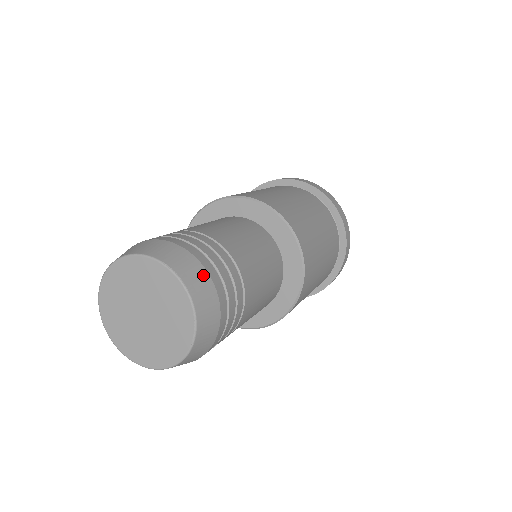
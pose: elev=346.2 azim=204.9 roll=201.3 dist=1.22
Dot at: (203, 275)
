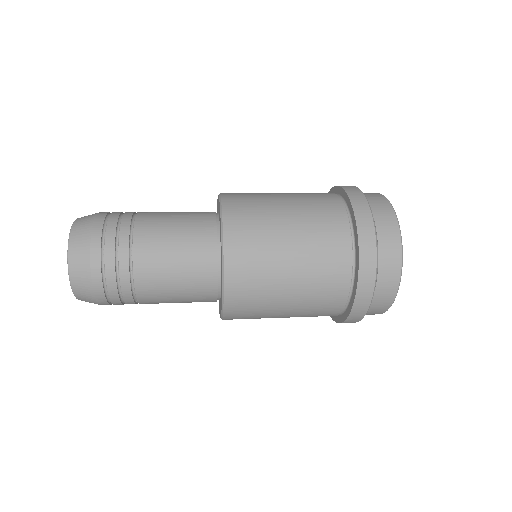
Dot at: (86, 269)
